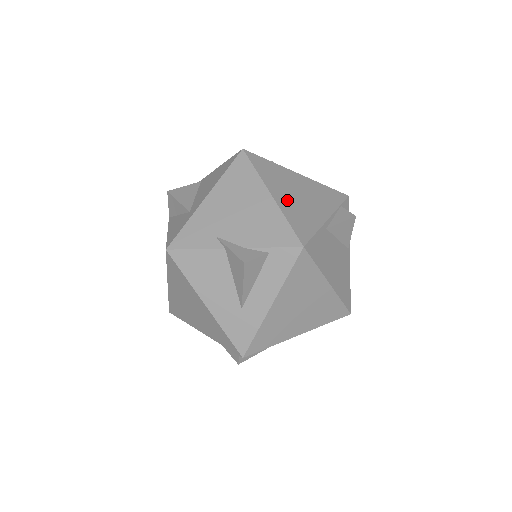
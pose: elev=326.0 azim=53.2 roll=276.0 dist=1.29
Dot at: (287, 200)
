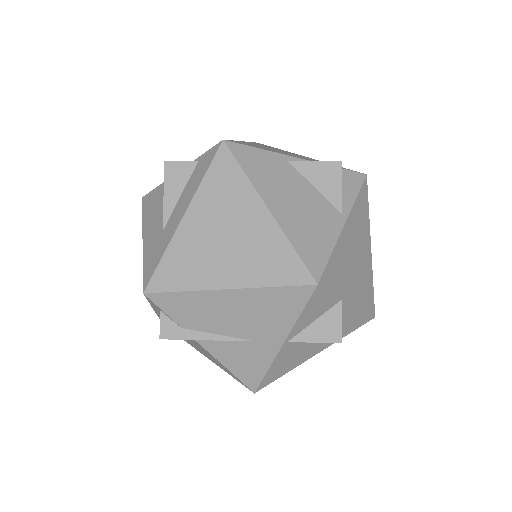
Dot at: occluded
